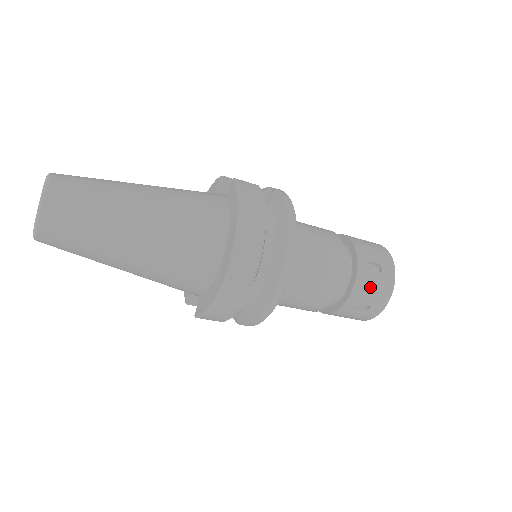
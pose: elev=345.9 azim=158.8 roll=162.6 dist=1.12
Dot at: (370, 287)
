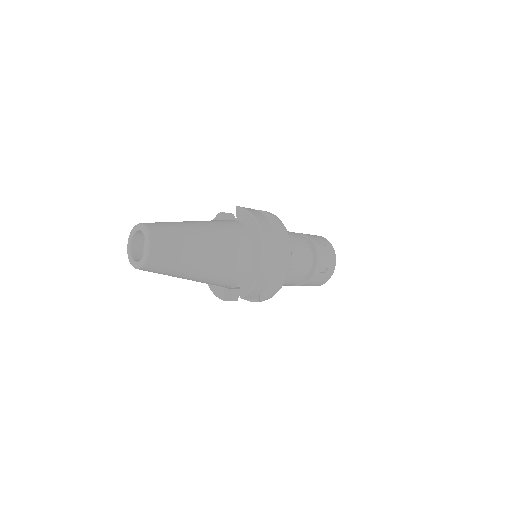
Dot at: (325, 255)
